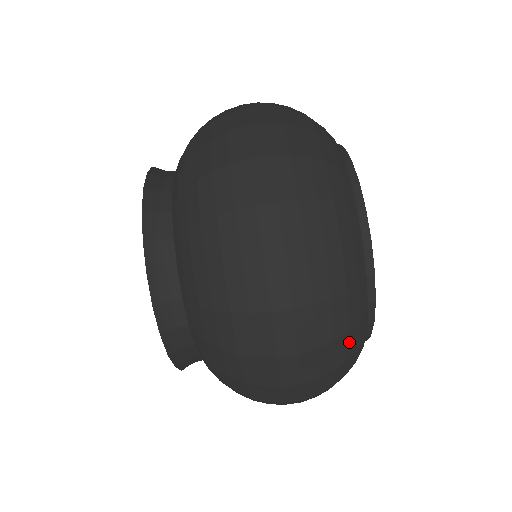
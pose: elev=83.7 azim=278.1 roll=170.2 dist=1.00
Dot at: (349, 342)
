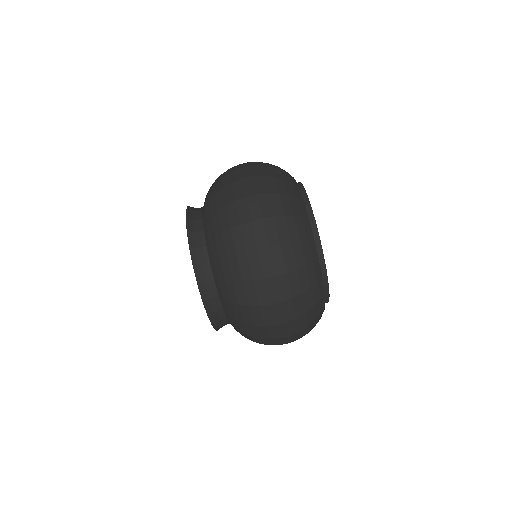
Dot at: occluded
